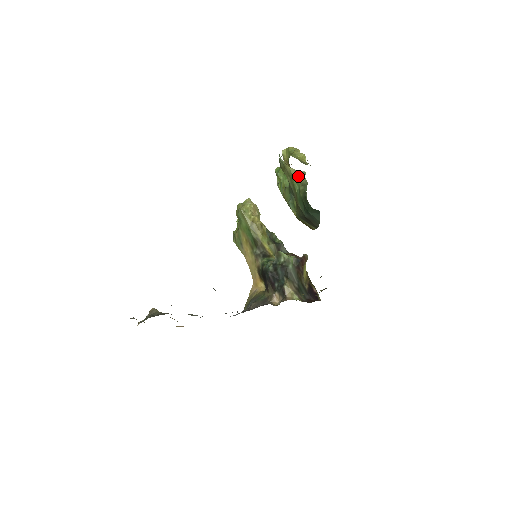
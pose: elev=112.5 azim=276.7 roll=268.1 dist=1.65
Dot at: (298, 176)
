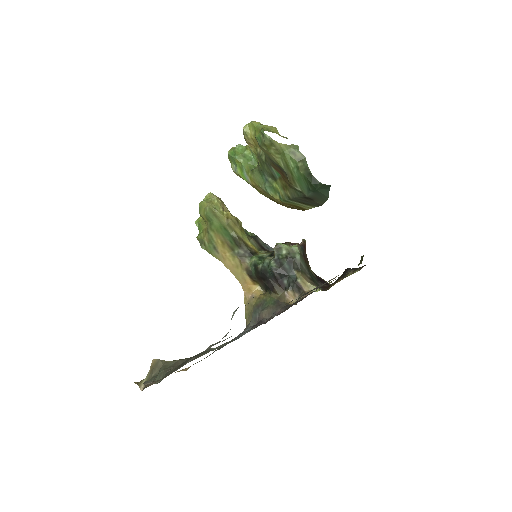
Dot at: (291, 151)
